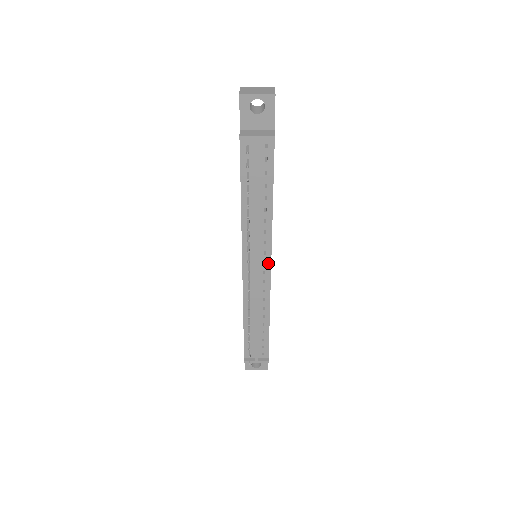
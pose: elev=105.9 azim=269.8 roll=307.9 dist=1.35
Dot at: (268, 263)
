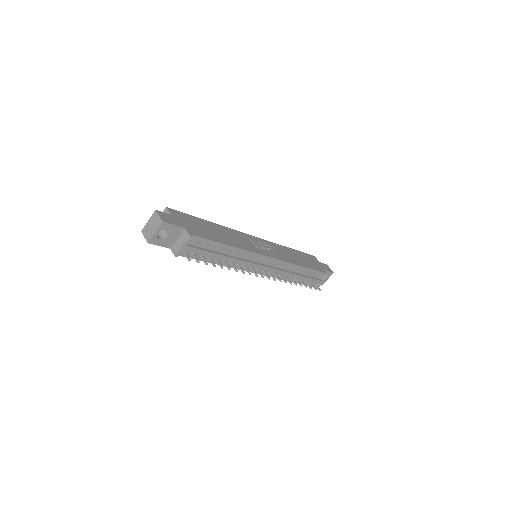
Dot at: (266, 258)
